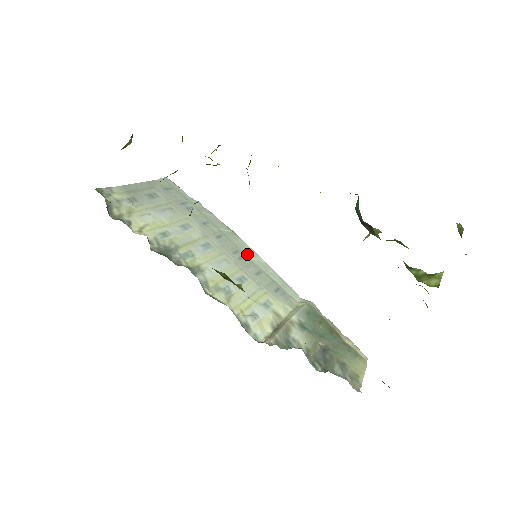
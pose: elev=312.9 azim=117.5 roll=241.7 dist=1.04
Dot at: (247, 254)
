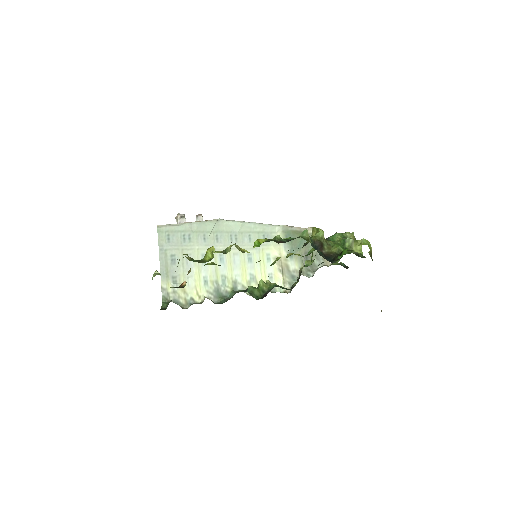
Dot at: (235, 230)
